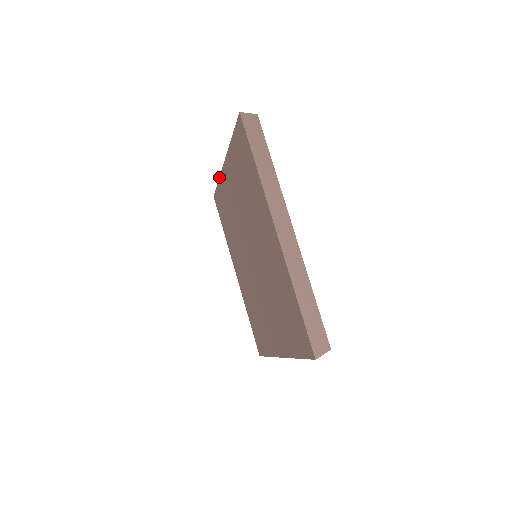
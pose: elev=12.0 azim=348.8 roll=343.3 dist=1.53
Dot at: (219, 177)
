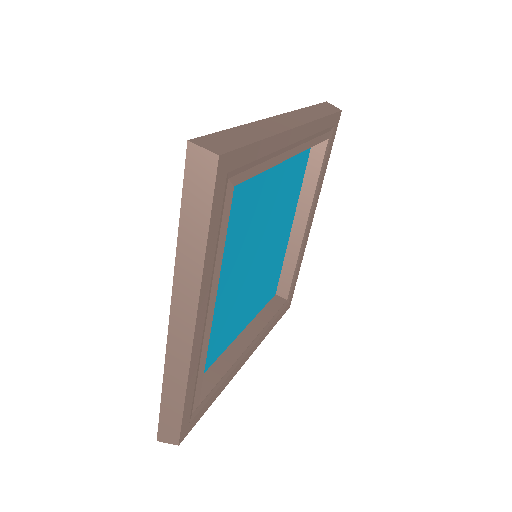
Dot at: occluded
